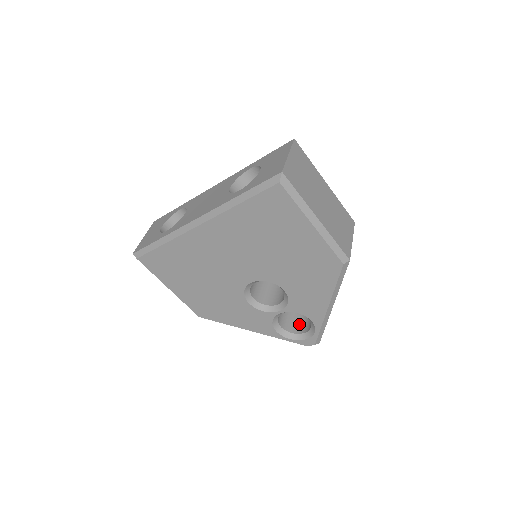
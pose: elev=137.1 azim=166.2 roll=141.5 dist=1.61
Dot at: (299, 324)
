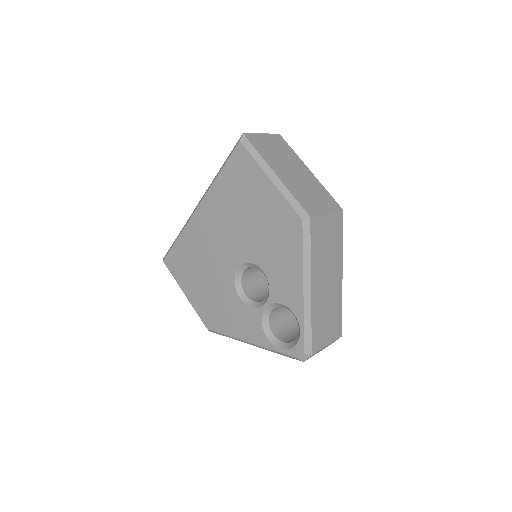
Dot at: occluded
